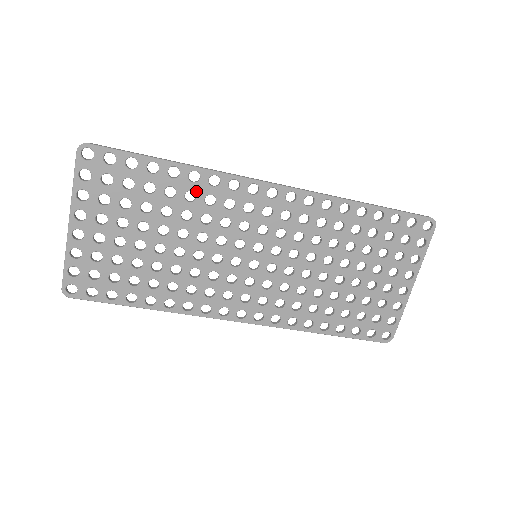
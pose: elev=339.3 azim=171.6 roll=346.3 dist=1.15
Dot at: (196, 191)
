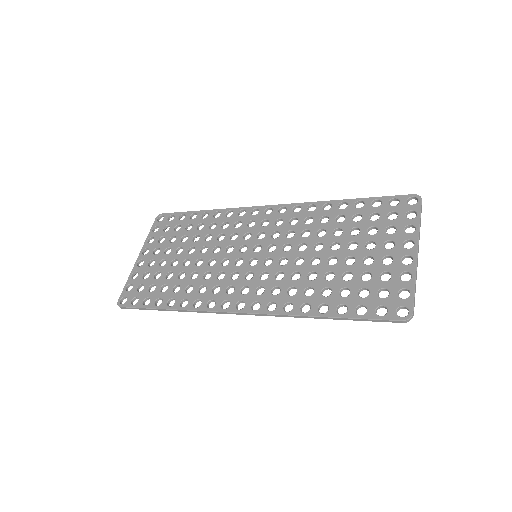
Dot at: (217, 222)
